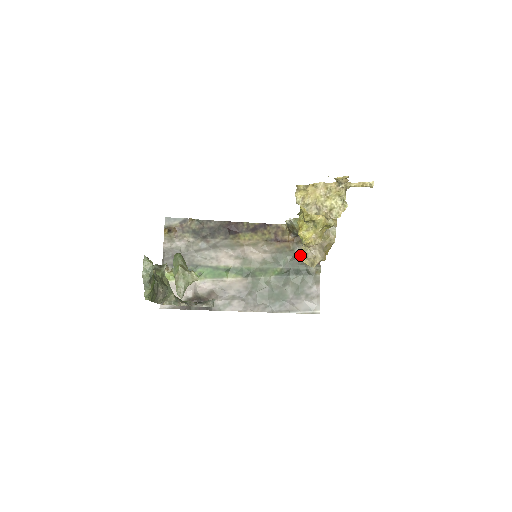
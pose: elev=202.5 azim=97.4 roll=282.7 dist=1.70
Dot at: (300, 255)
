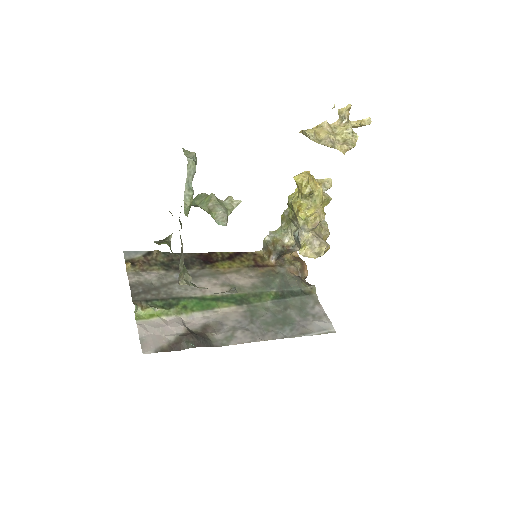
Dot at: (302, 248)
